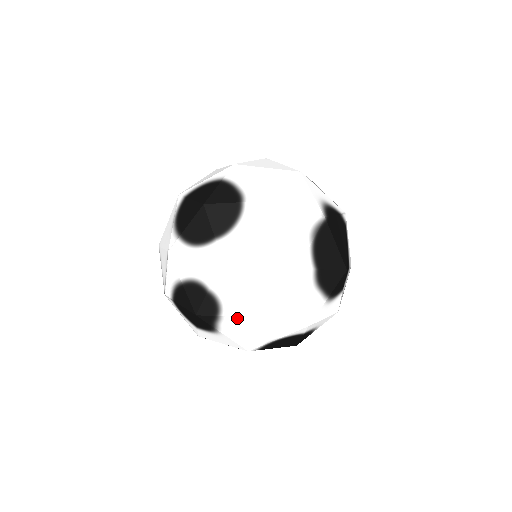
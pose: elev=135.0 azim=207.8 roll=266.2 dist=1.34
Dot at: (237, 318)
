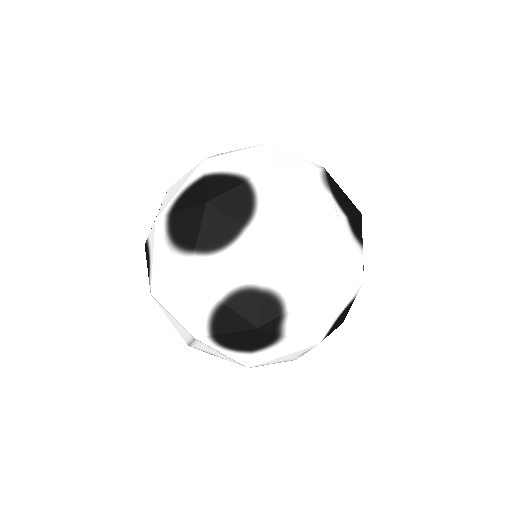
Dot at: (305, 304)
